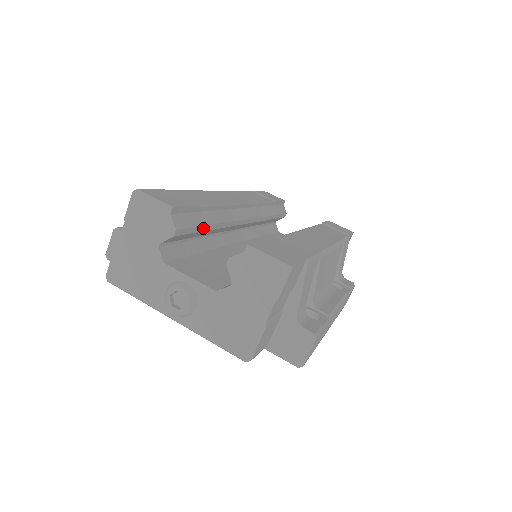
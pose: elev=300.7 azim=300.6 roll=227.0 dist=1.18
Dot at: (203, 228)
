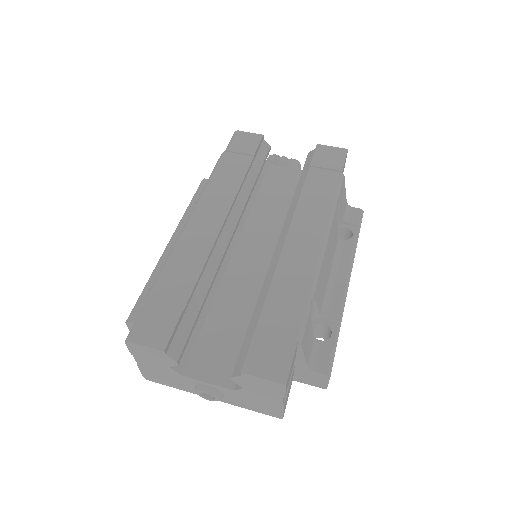
Dot at: (198, 316)
